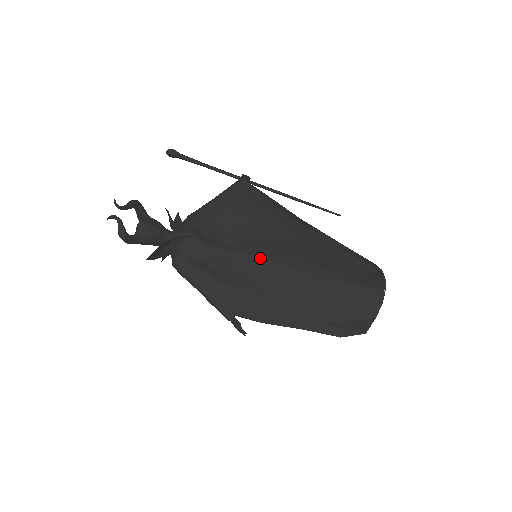
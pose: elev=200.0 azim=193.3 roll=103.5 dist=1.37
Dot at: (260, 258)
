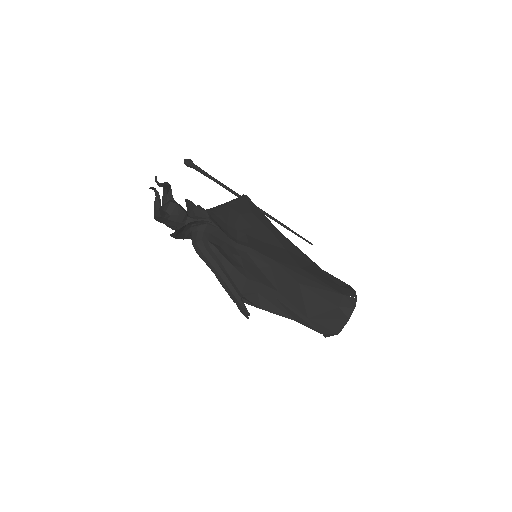
Dot at: (264, 255)
